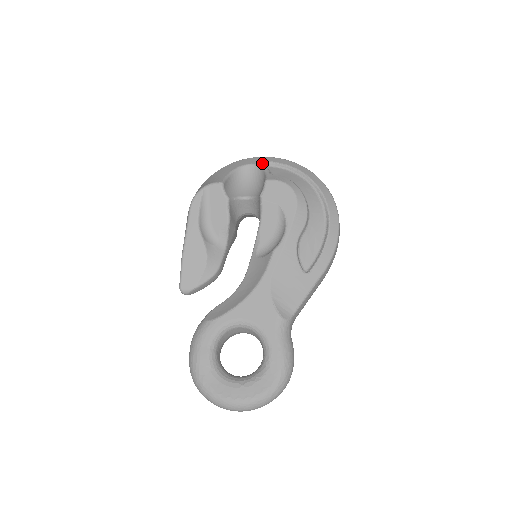
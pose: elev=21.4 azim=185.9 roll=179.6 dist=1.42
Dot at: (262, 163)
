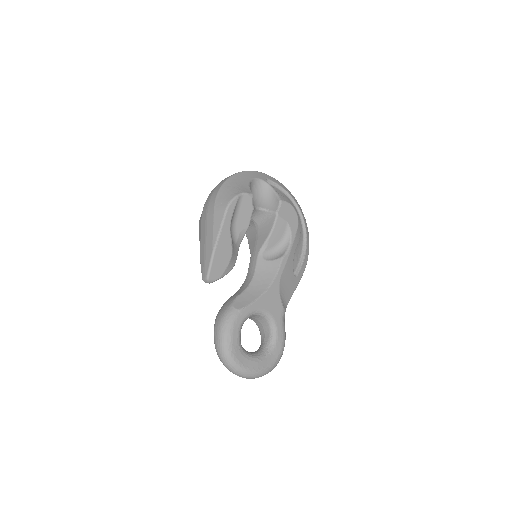
Dot at: (266, 180)
